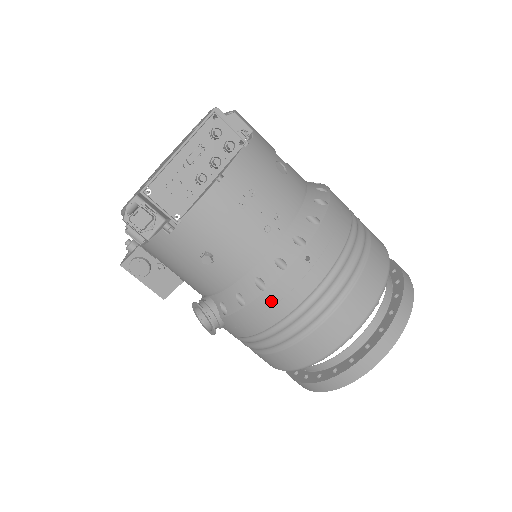
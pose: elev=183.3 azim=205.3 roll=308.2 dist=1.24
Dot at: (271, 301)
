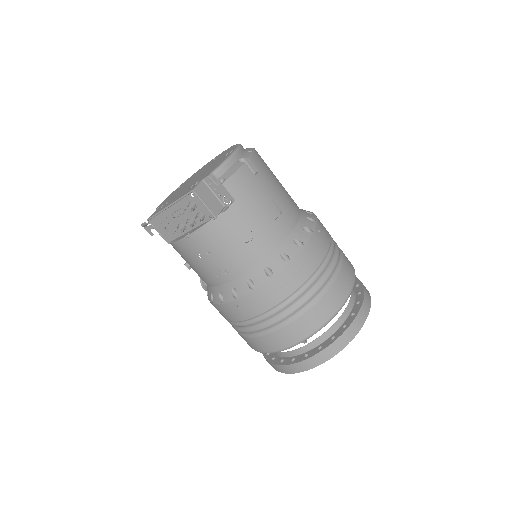
Dot at: (217, 309)
